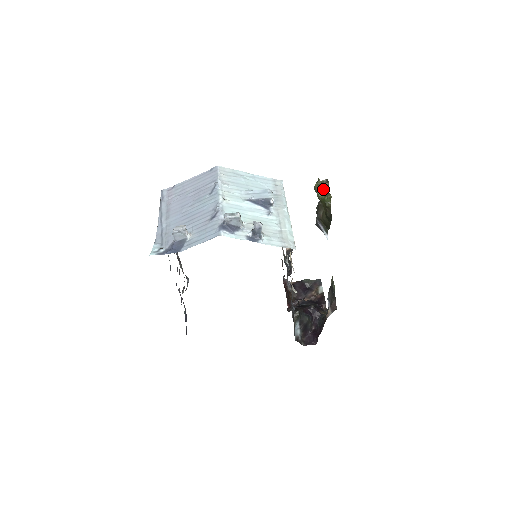
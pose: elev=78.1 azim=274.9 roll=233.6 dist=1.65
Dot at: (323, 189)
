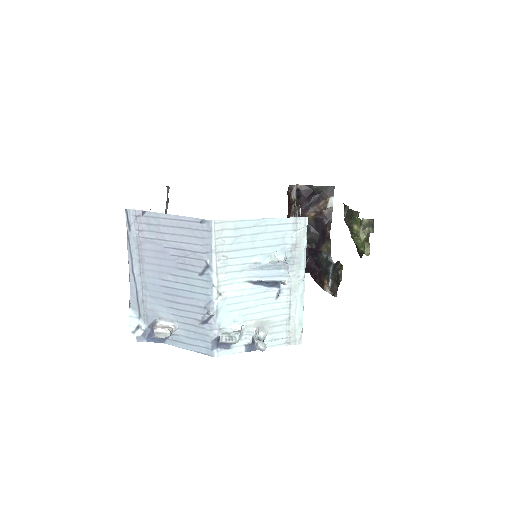
Dot at: occluded
